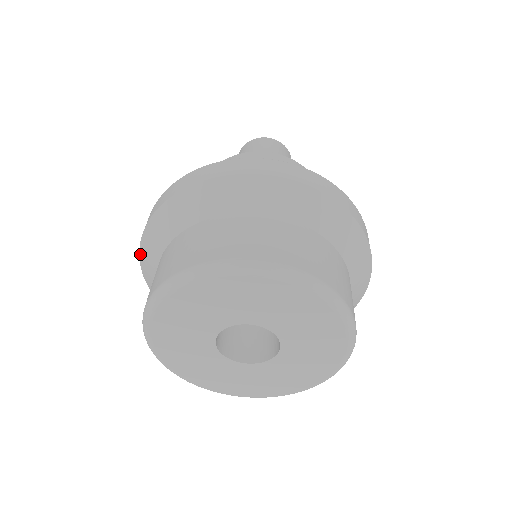
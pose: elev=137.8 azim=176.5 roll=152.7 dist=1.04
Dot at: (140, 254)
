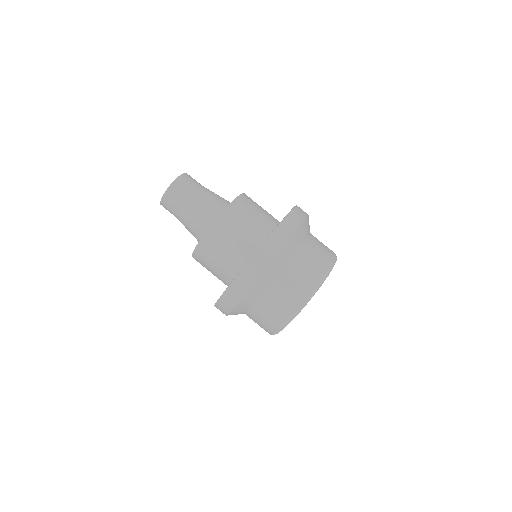
Dot at: occluded
